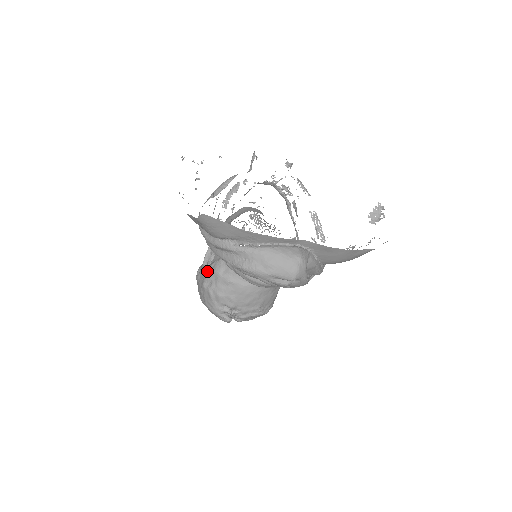
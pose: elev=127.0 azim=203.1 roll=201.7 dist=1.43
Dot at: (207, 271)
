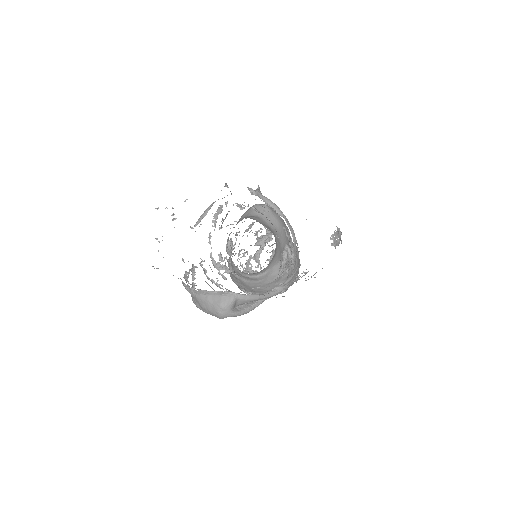
Dot at: occluded
